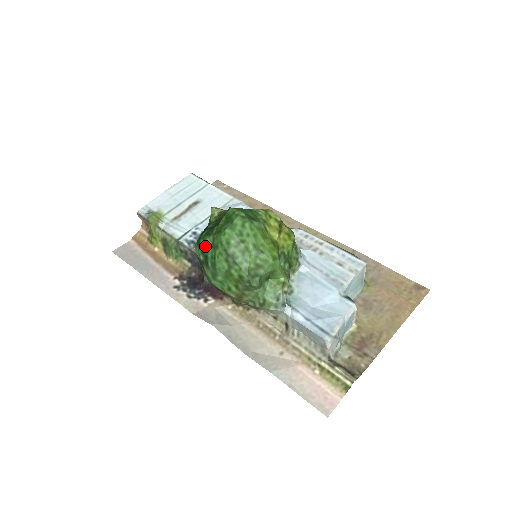
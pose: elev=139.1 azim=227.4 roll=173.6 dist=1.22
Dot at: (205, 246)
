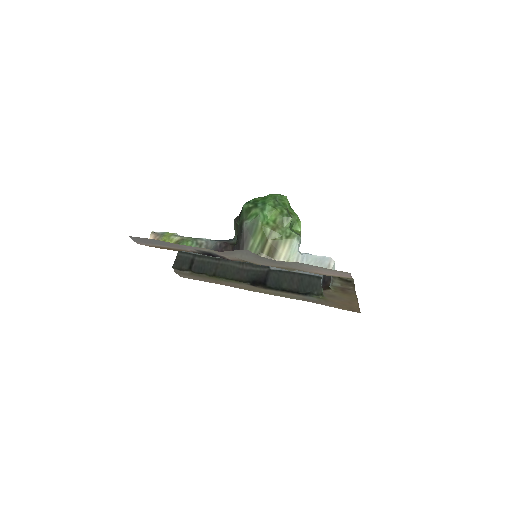
Dot at: (255, 201)
